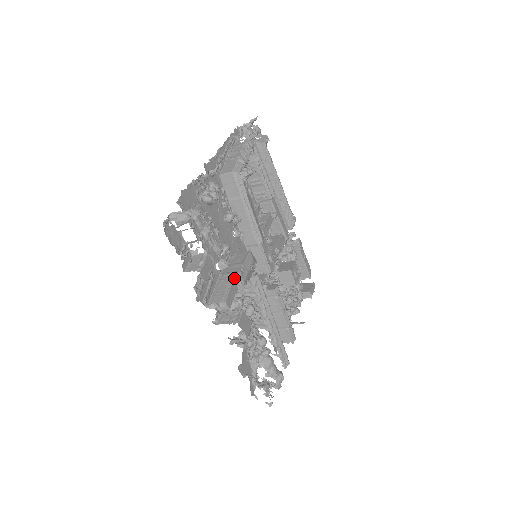
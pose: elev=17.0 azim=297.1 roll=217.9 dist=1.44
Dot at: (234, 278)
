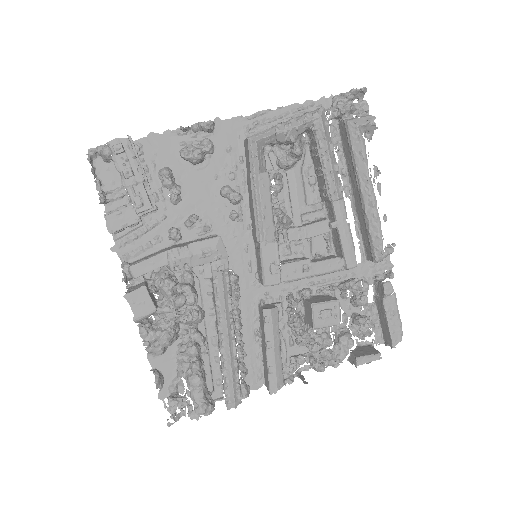
Dot at: (166, 251)
